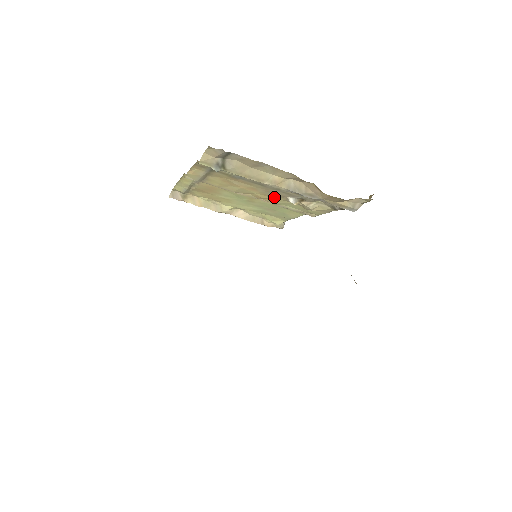
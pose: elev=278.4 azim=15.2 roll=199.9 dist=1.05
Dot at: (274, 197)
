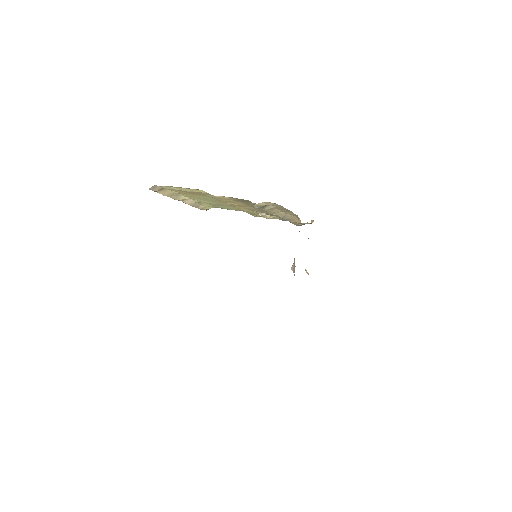
Dot at: (251, 210)
